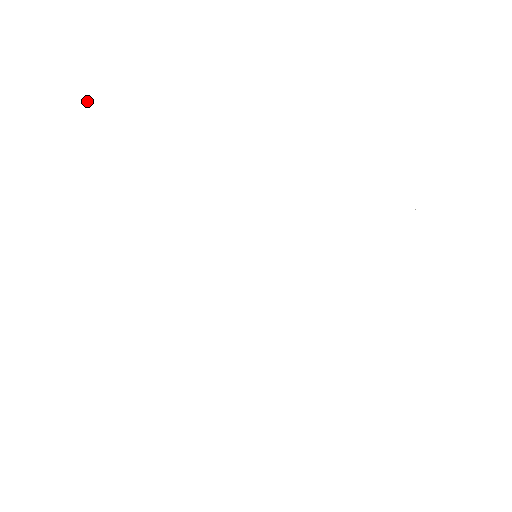
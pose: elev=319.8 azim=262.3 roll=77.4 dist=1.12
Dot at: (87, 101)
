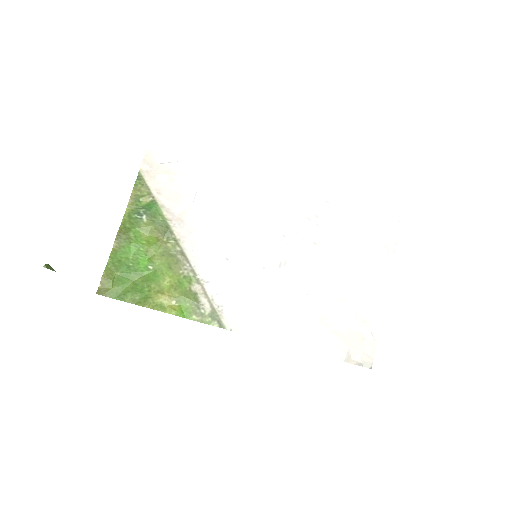
Dot at: occluded
